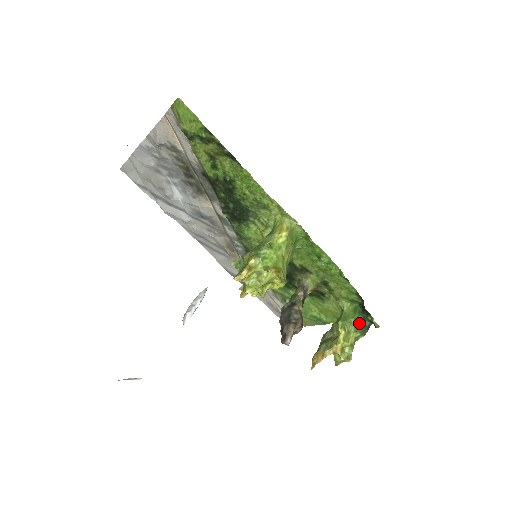
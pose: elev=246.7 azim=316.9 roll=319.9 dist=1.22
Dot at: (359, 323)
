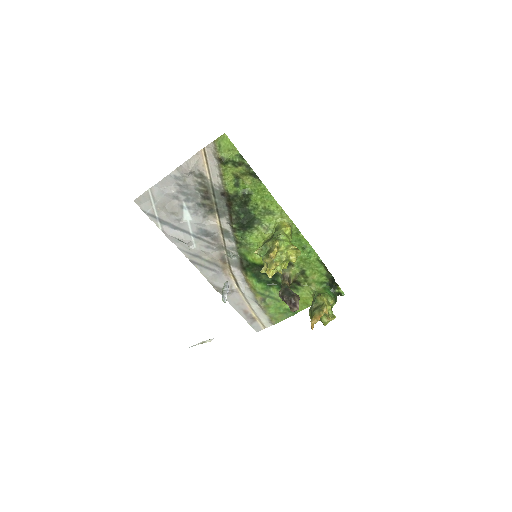
Dot at: (331, 295)
